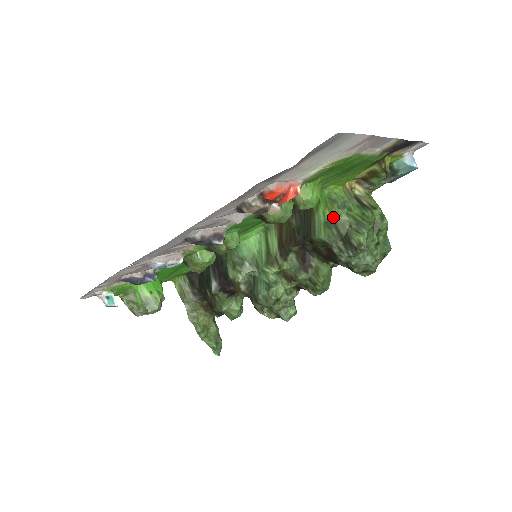
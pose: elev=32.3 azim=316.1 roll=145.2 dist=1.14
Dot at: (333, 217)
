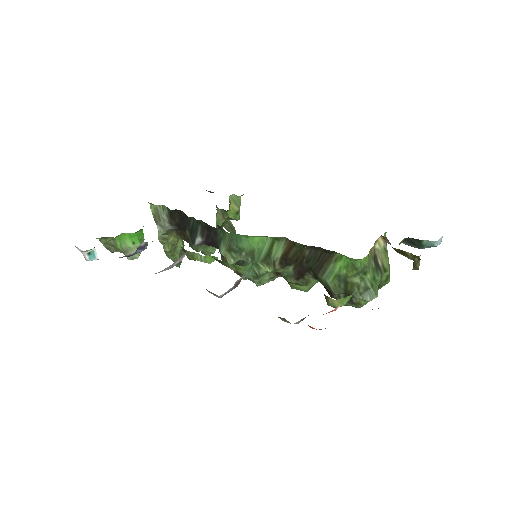
Dot at: (347, 277)
